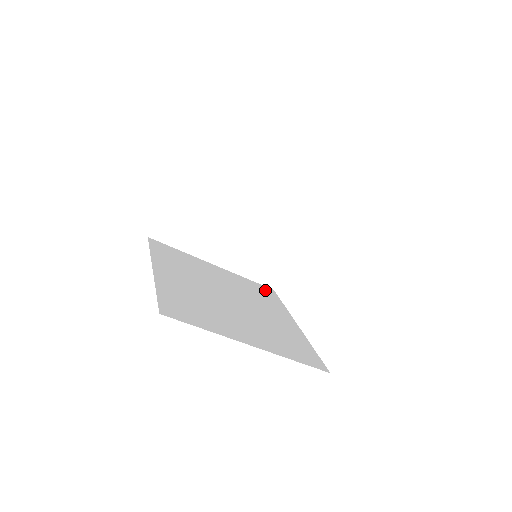
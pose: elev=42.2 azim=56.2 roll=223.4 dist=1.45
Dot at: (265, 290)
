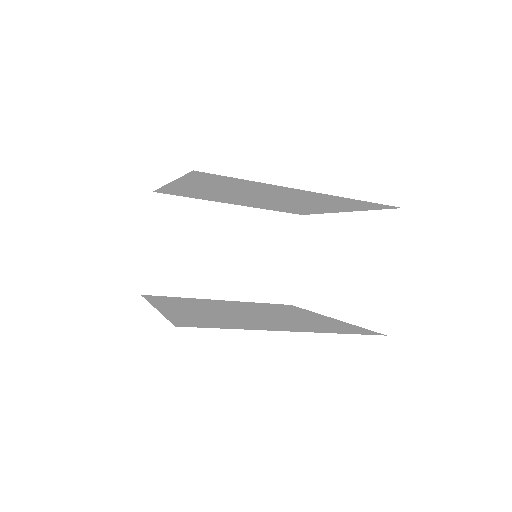
Dot at: (282, 306)
